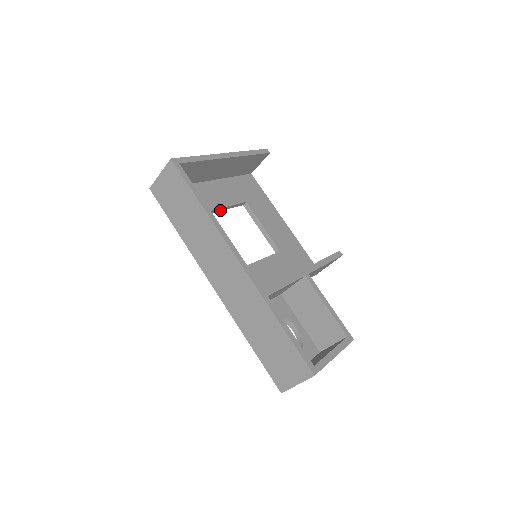
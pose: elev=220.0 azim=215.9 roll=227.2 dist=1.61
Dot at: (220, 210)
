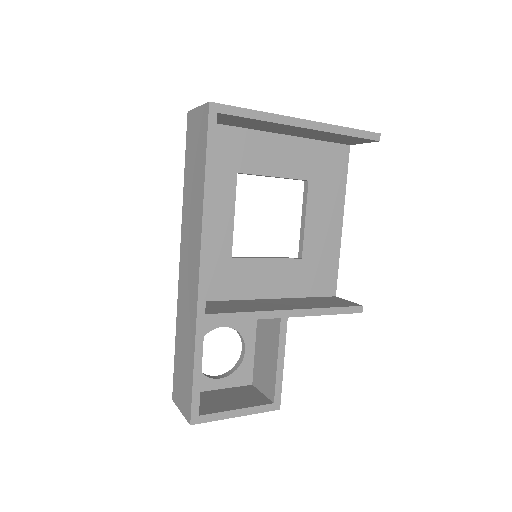
Dot at: (265, 175)
